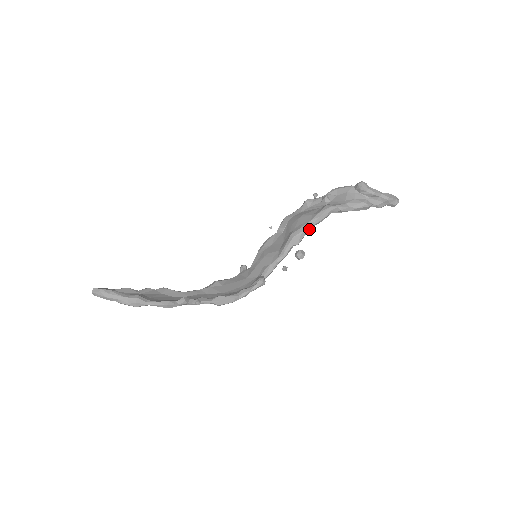
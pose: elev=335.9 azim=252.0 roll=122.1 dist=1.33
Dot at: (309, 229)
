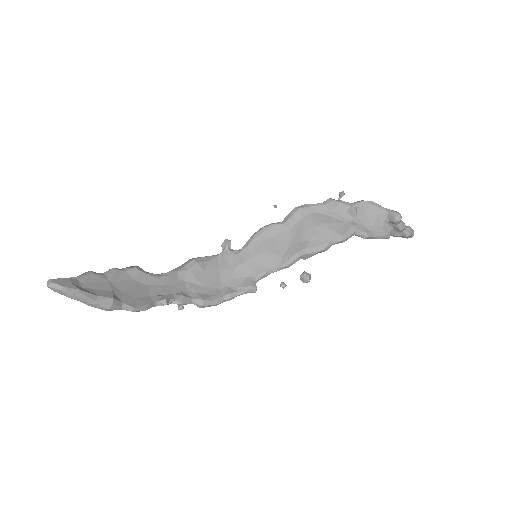
Dot at: (326, 250)
